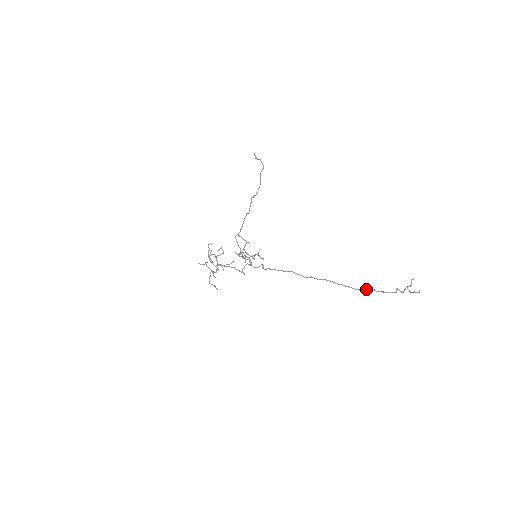
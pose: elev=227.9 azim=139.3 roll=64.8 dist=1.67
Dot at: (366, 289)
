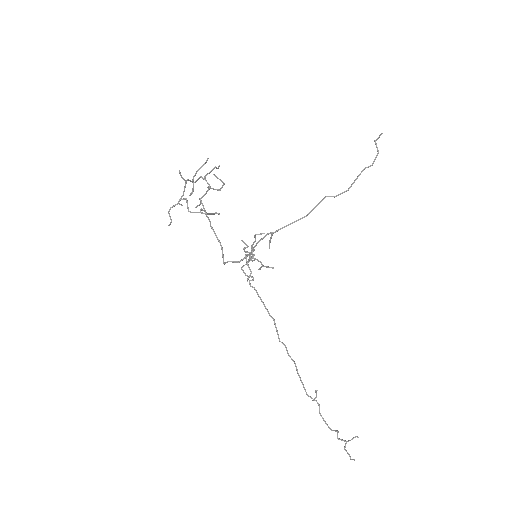
Dot at: occluded
